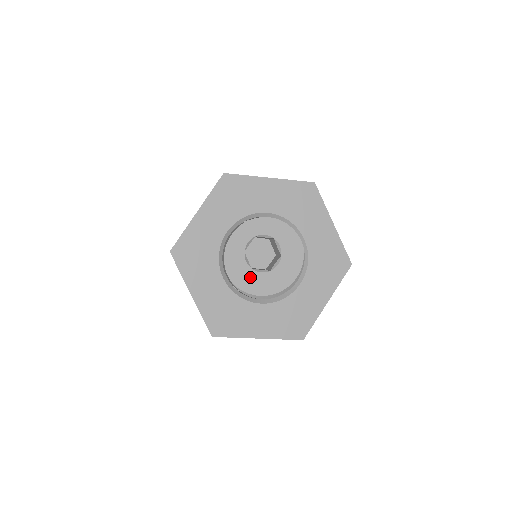
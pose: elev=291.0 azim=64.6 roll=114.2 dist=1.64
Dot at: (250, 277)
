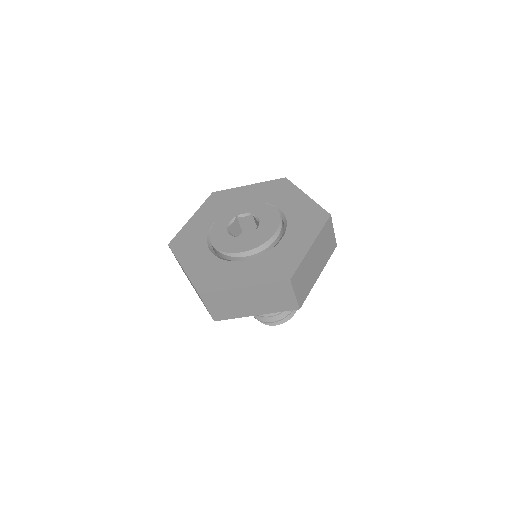
Dot at: (232, 242)
